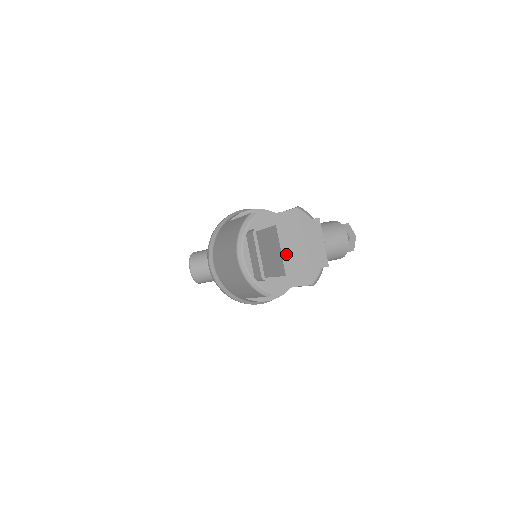
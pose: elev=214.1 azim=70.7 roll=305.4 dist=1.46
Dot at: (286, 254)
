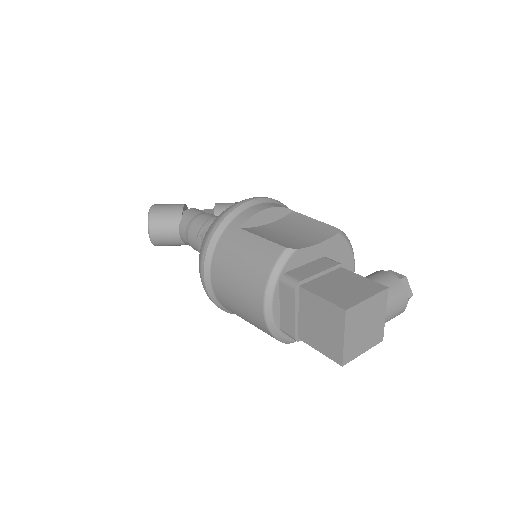
Dot at: (348, 342)
